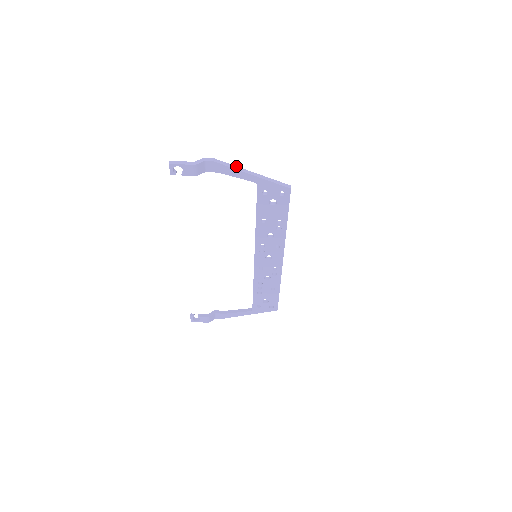
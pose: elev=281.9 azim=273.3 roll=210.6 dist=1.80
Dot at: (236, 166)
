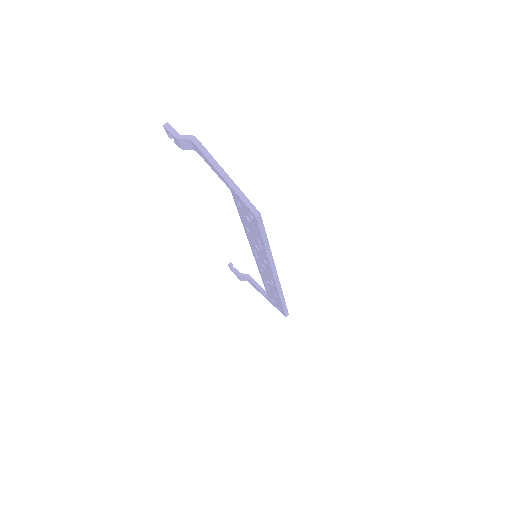
Dot at: occluded
